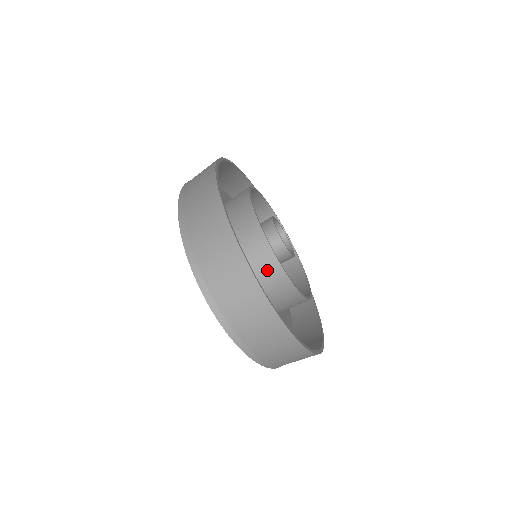
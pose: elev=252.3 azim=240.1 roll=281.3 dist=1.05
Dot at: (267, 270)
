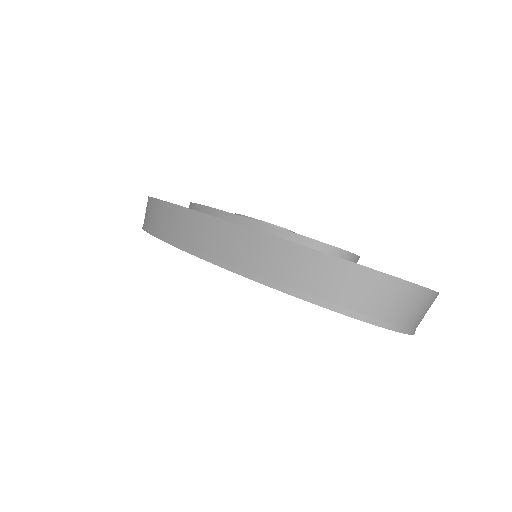
Dot at: occluded
